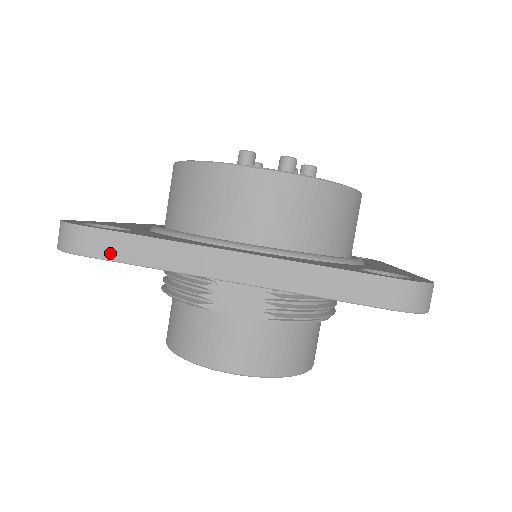
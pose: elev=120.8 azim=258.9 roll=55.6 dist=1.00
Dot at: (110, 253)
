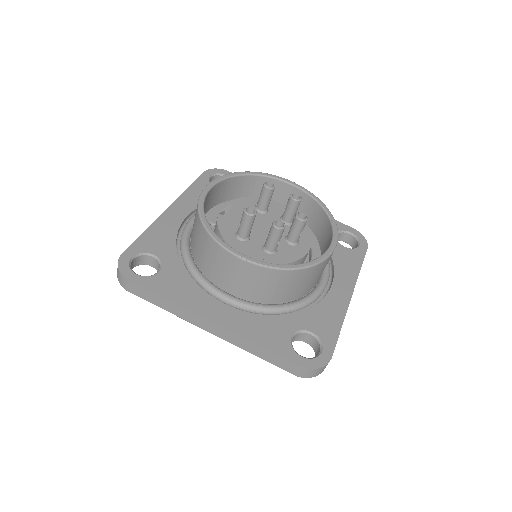
Dot at: (145, 297)
